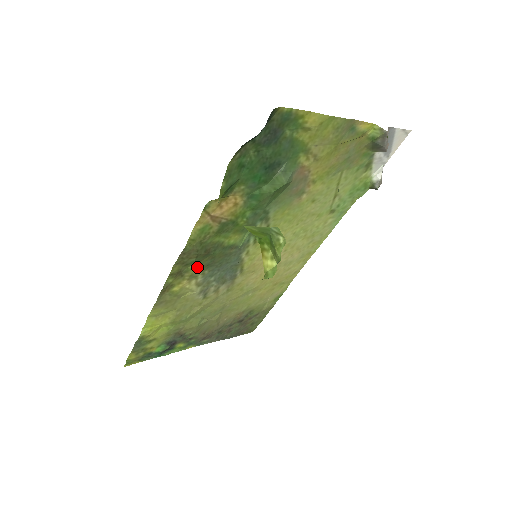
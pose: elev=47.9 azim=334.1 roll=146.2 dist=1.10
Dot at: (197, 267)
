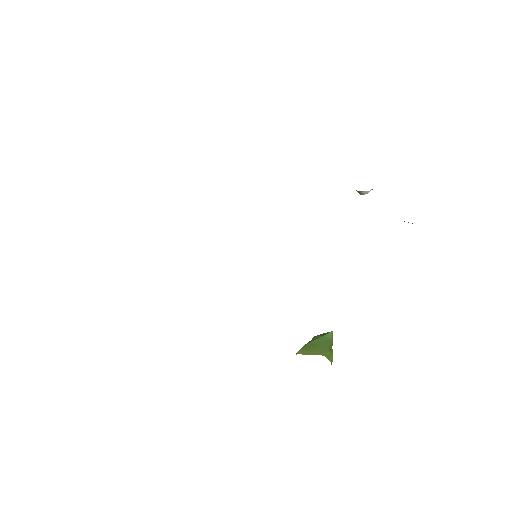
Dot at: occluded
